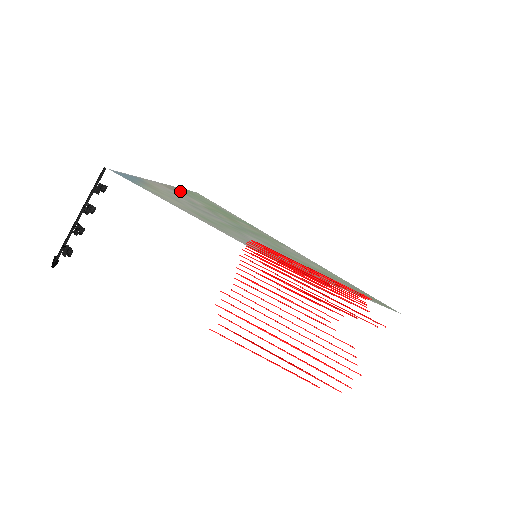
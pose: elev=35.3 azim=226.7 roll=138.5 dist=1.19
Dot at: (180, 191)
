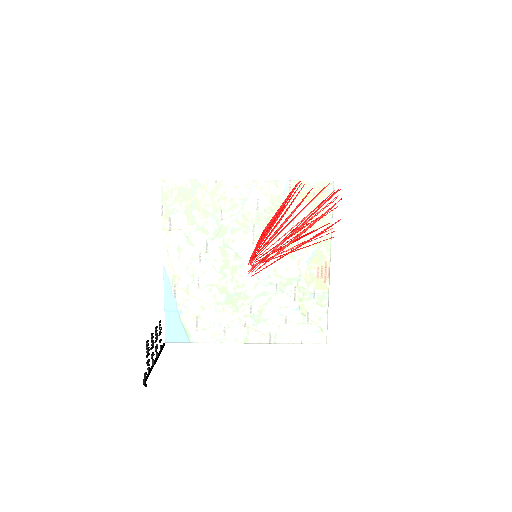
Dot at: (168, 215)
